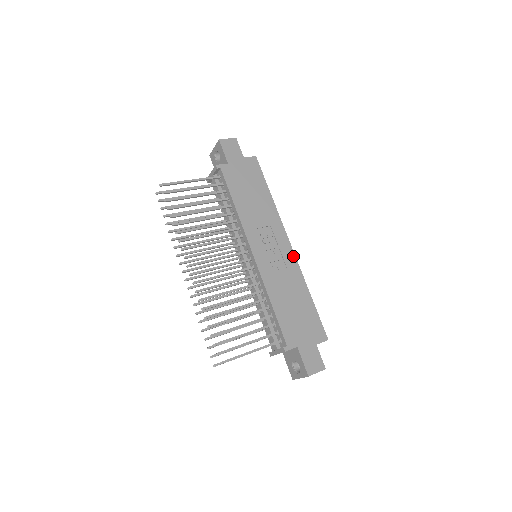
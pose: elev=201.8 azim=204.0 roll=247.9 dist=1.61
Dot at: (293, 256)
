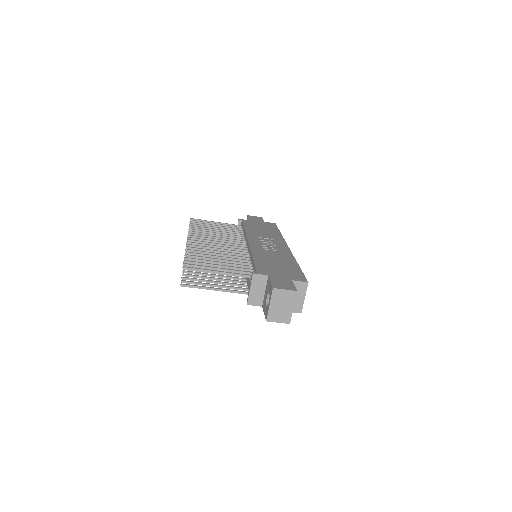
Dot at: (288, 250)
